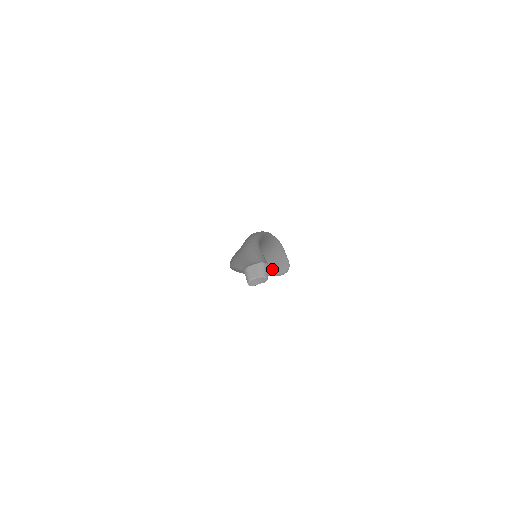
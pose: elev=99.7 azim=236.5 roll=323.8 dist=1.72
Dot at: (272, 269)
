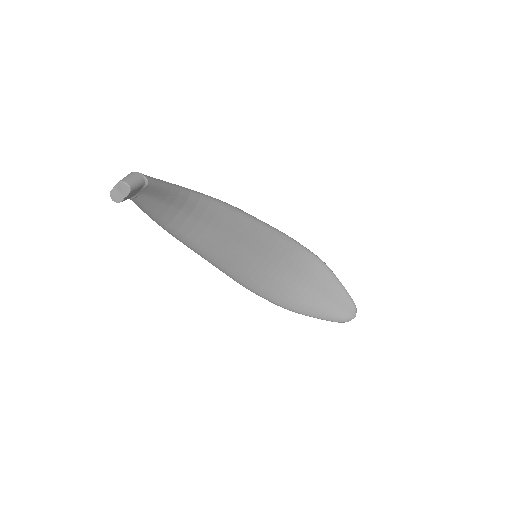
Dot at: (324, 307)
